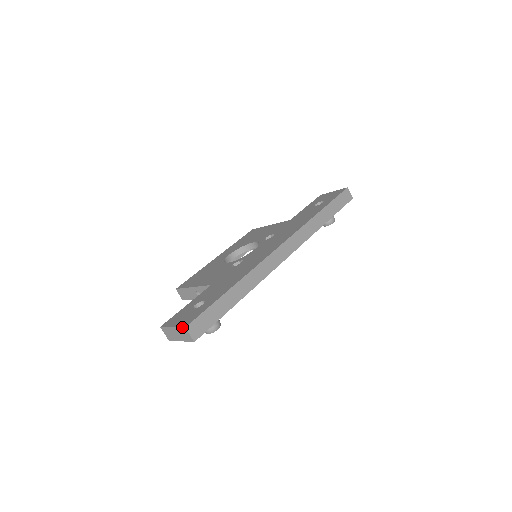
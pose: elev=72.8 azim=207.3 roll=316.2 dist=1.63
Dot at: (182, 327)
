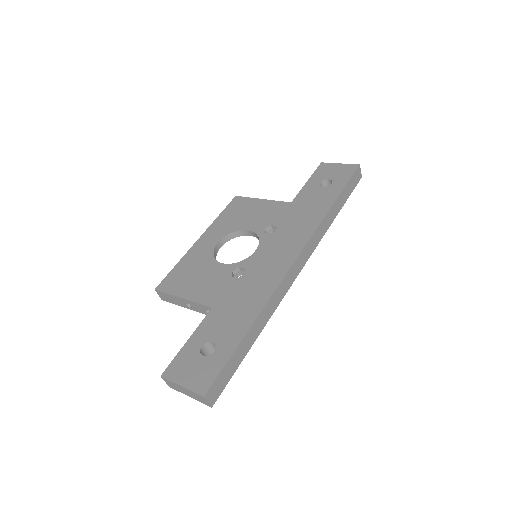
Dot at: (199, 394)
